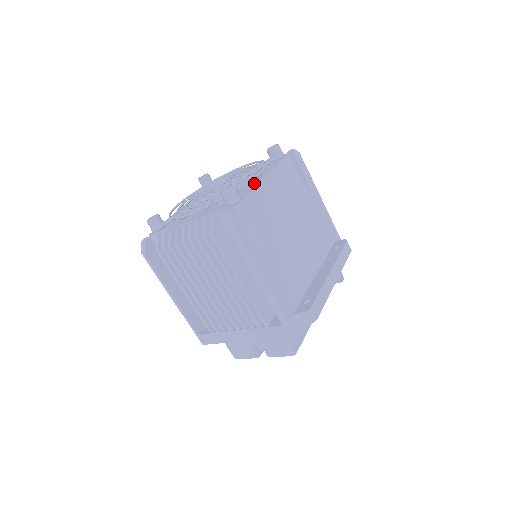
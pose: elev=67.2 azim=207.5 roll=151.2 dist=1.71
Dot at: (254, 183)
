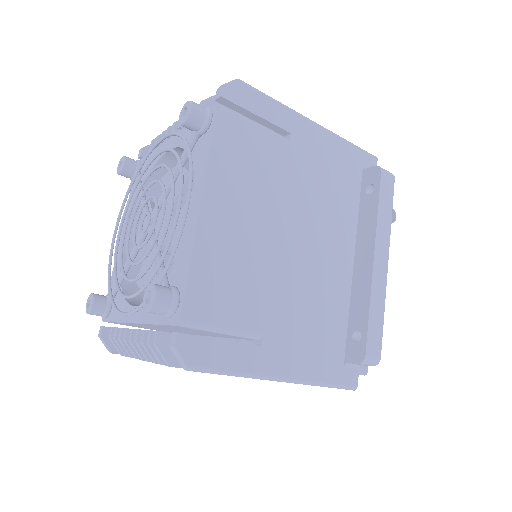
Dot at: (187, 229)
